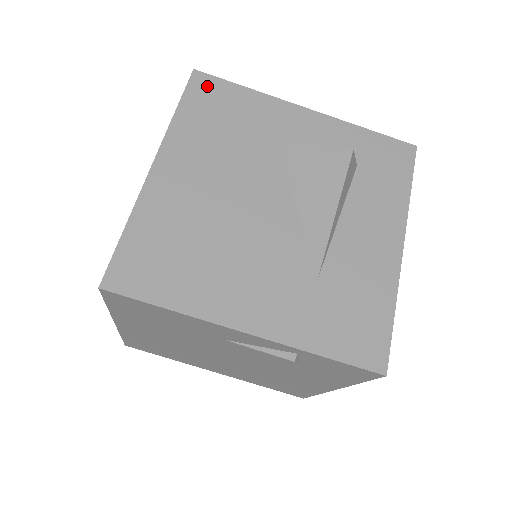
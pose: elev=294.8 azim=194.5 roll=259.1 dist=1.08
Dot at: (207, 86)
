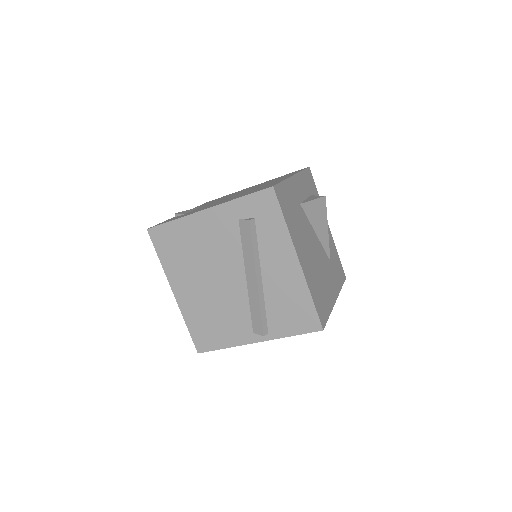
Dot at: (280, 194)
